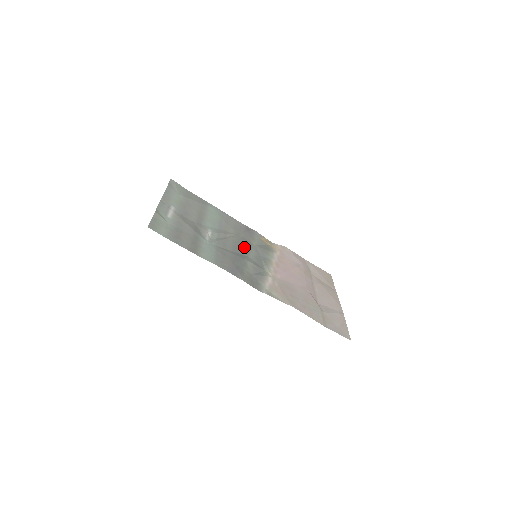
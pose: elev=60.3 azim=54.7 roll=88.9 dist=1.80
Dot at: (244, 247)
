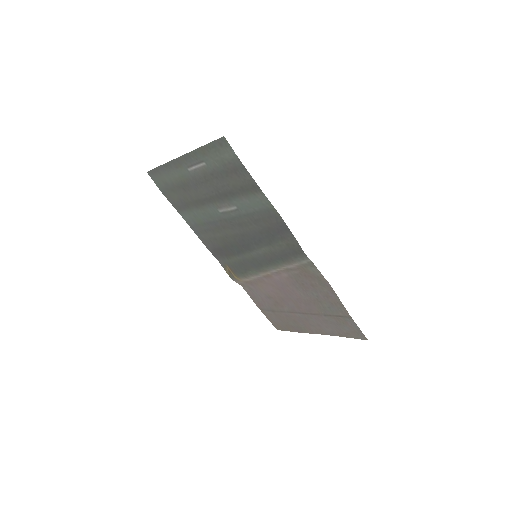
Dot at: (241, 247)
